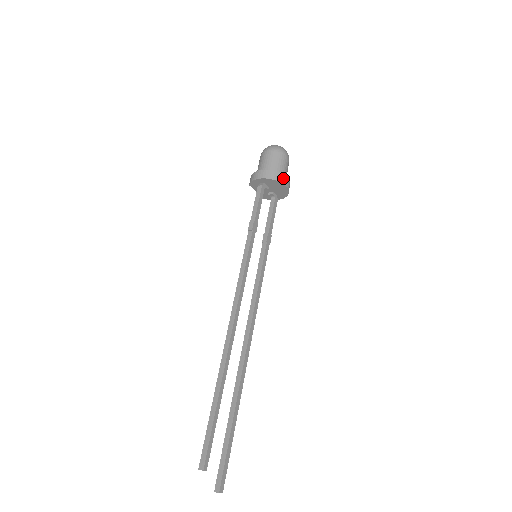
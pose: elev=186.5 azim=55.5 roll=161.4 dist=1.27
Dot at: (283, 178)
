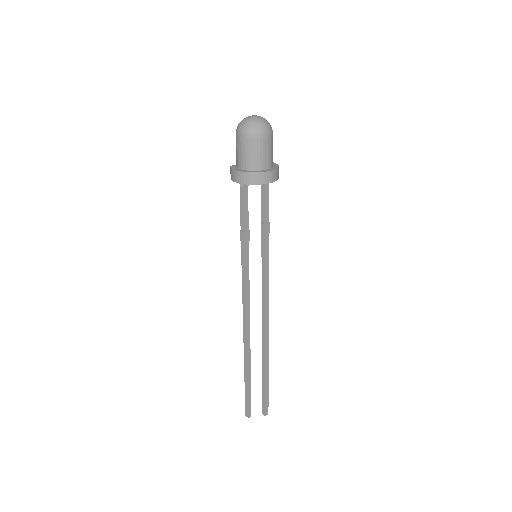
Dot at: (266, 176)
